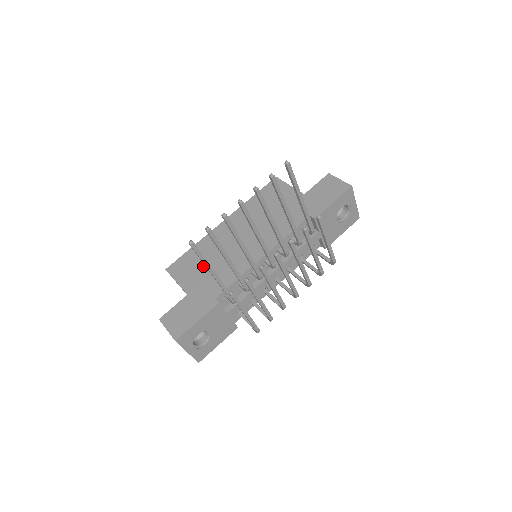
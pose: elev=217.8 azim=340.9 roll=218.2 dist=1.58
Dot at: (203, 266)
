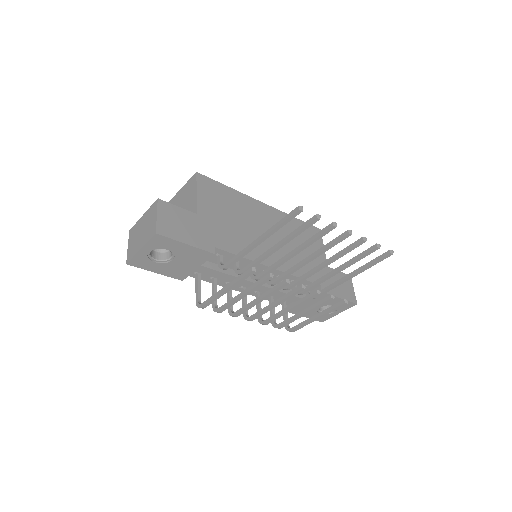
Dot at: (226, 212)
